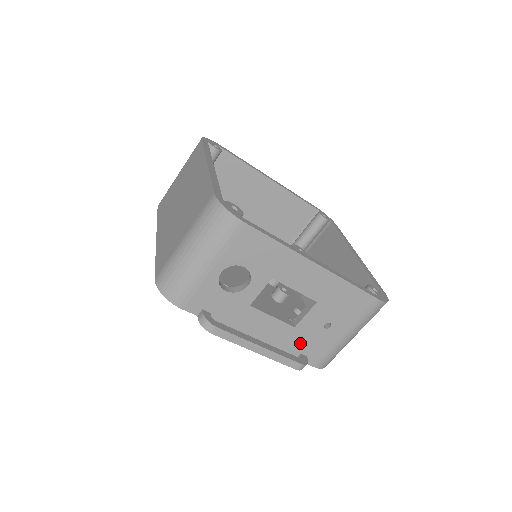
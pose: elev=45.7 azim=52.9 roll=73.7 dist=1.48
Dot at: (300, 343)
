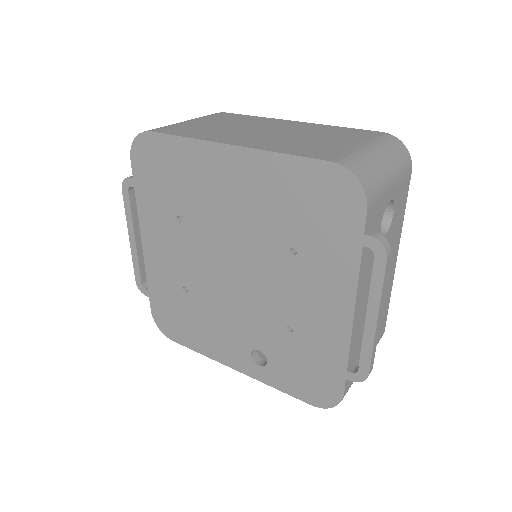
Dot at: (357, 348)
